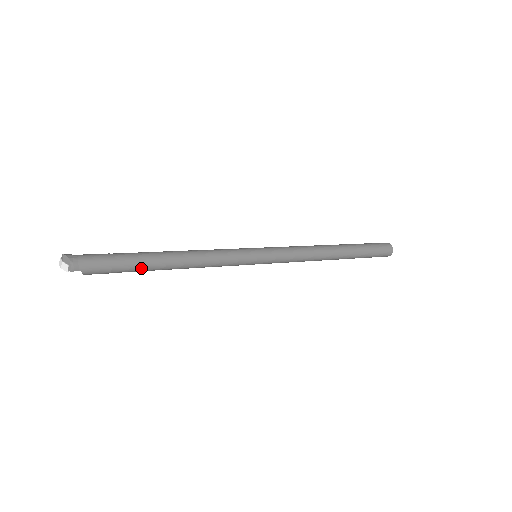
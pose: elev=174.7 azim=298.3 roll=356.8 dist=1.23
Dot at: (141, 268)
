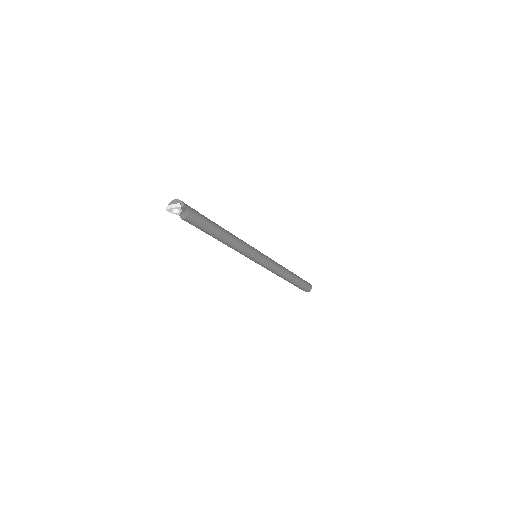
Dot at: (213, 226)
